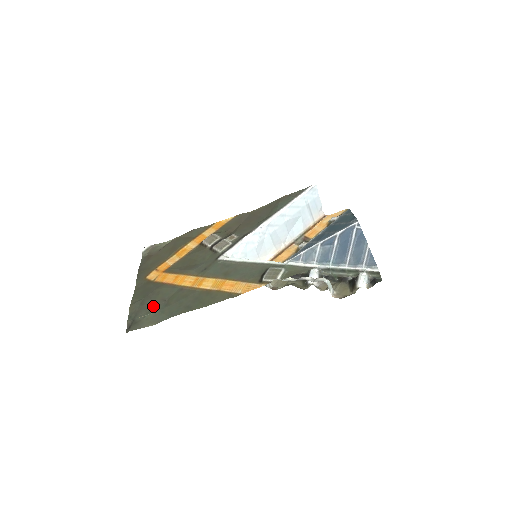
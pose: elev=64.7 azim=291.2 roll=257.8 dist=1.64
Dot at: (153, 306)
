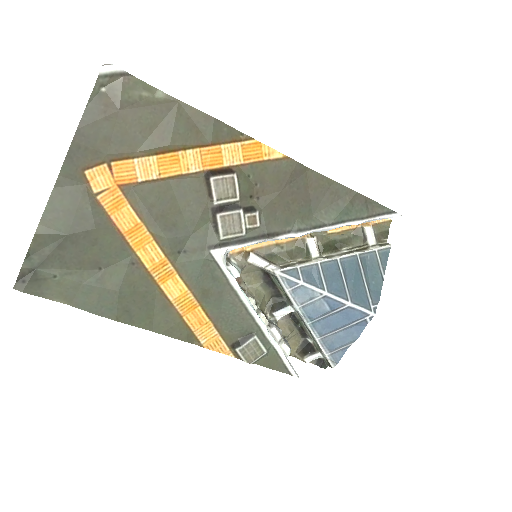
Dot at: (77, 266)
